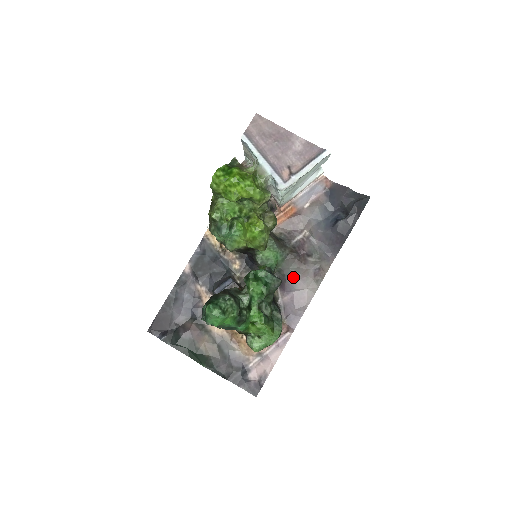
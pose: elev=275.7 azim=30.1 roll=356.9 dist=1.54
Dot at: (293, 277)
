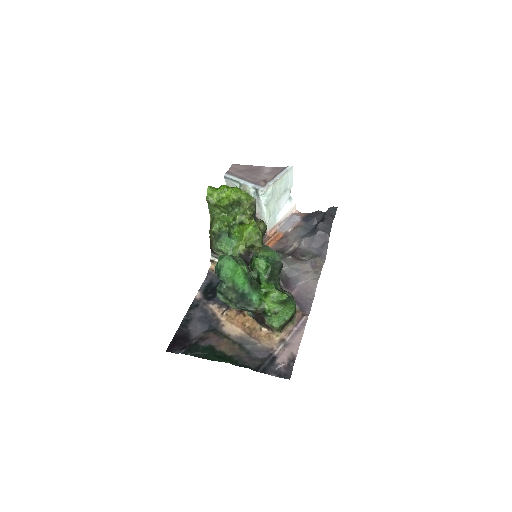
Dot at: (294, 273)
